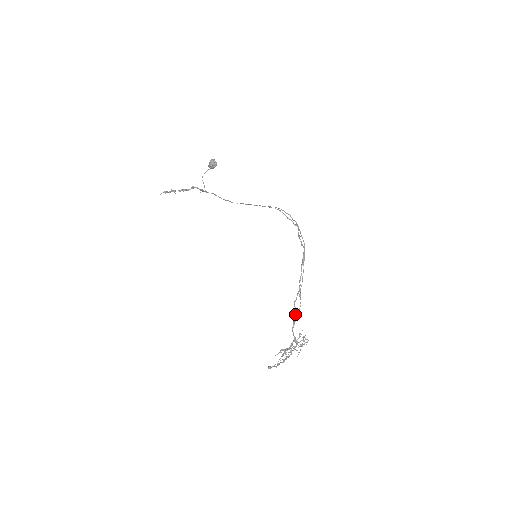
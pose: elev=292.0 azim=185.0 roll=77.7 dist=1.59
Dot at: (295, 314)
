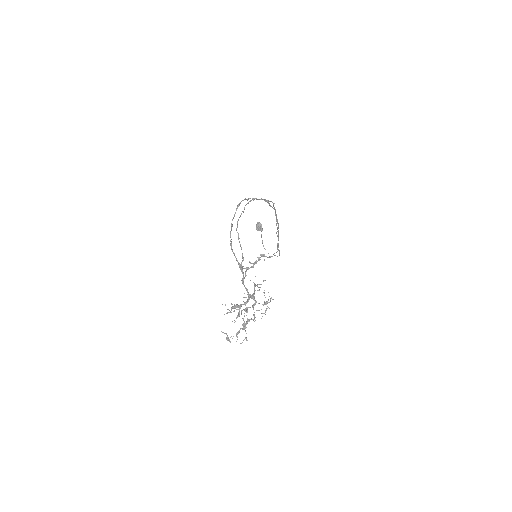
Dot at: (236, 258)
